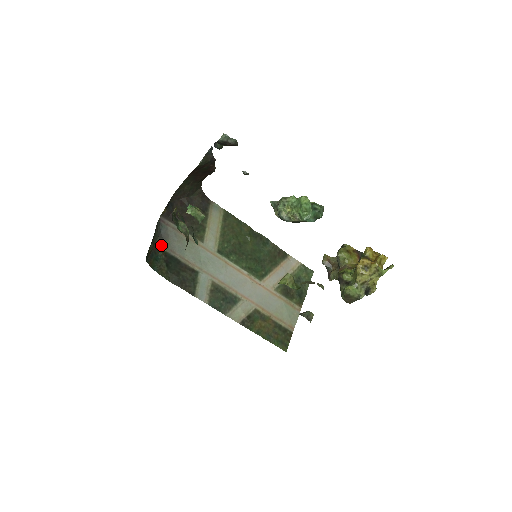
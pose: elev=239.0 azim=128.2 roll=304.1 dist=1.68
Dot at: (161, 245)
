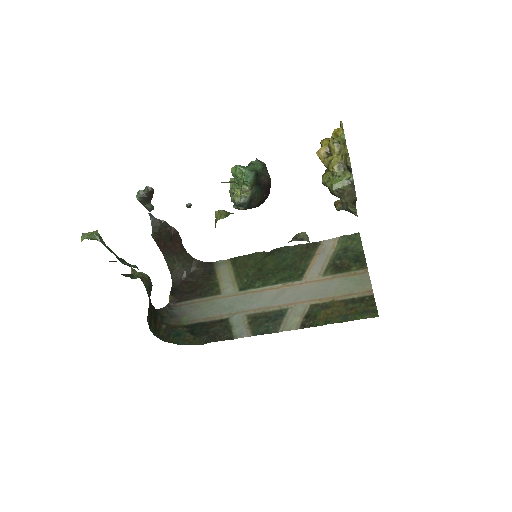
Dot at: (179, 323)
